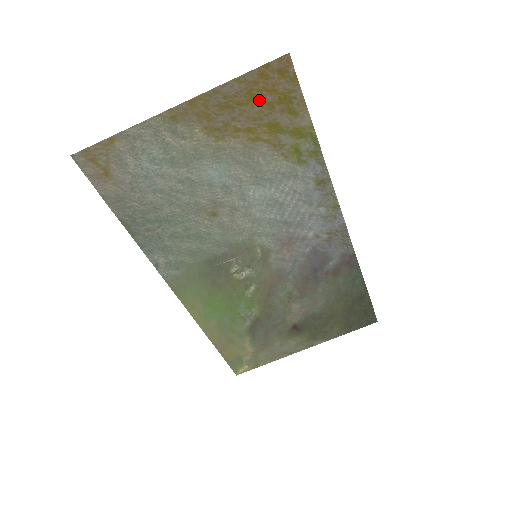
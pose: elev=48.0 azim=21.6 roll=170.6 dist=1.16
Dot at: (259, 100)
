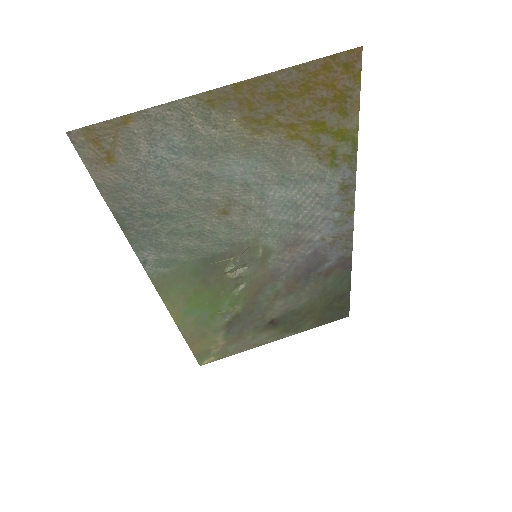
Dot at: (313, 94)
